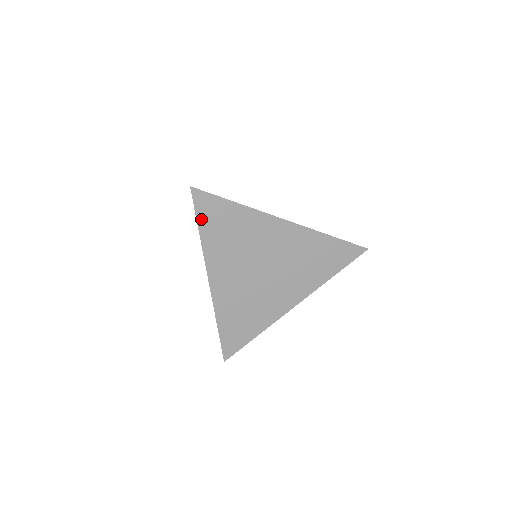
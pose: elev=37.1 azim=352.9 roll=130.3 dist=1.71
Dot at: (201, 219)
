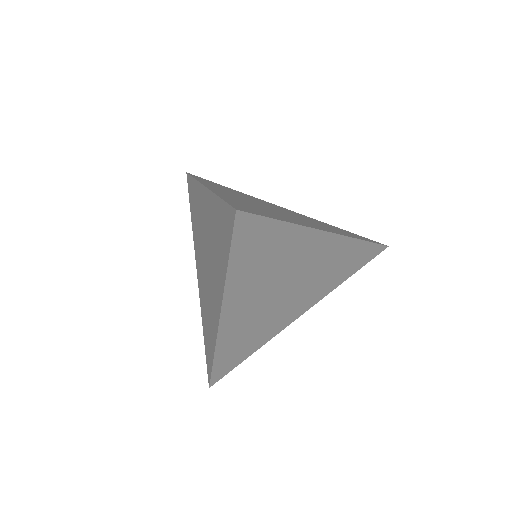
Dot at: (236, 250)
